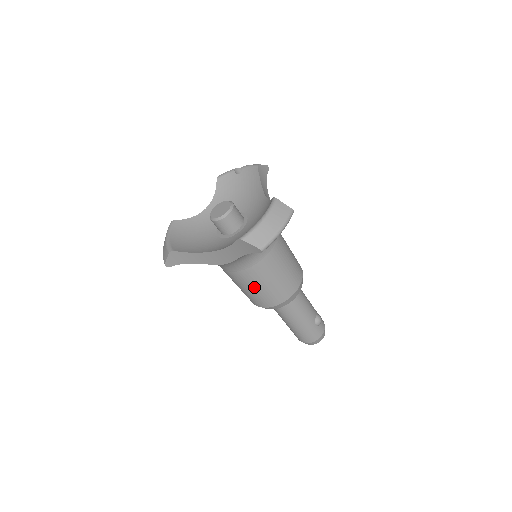
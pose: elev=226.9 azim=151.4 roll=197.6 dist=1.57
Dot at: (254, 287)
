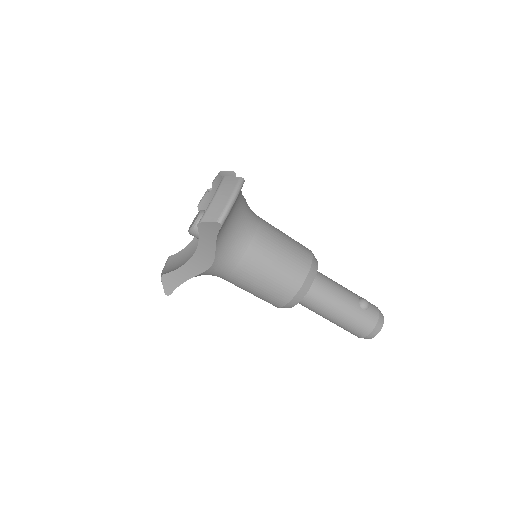
Dot at: (259, 282)
